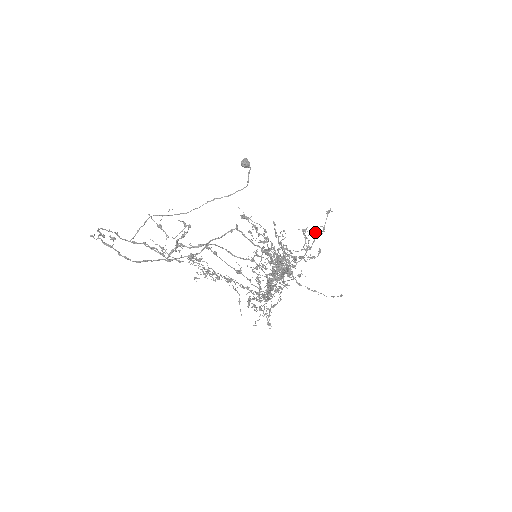
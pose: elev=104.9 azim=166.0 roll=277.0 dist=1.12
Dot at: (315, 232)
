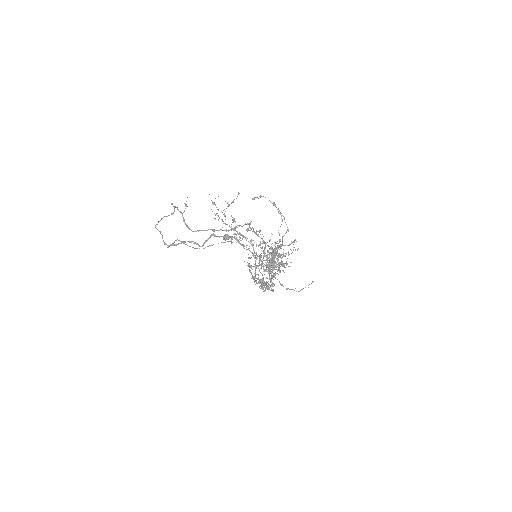
Dot at: (288, 251)
